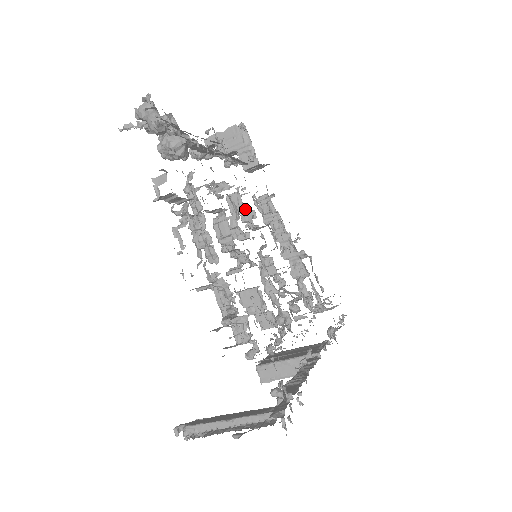
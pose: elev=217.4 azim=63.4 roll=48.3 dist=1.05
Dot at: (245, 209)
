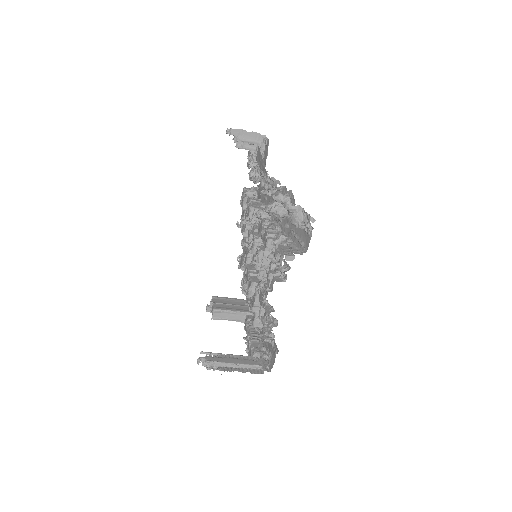
Dot at: occluded
